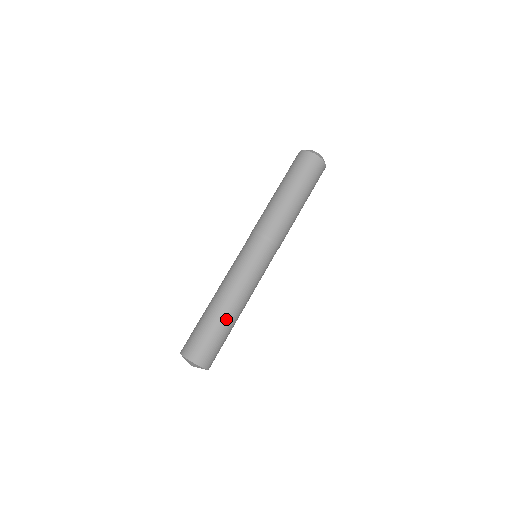
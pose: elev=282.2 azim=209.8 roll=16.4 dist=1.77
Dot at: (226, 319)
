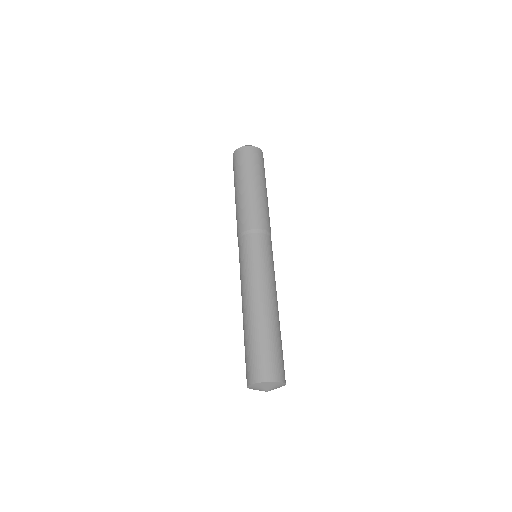
Dot at: (279, 324)
